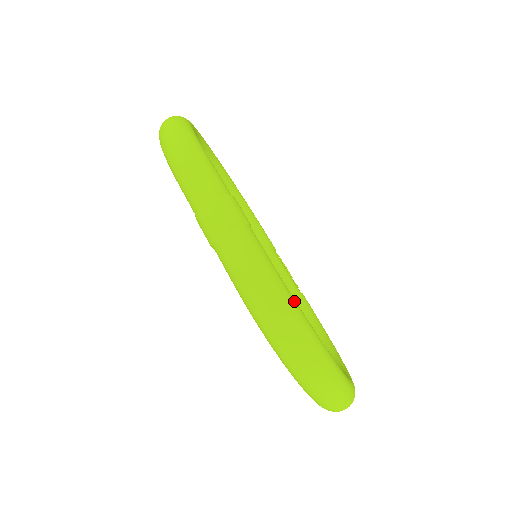
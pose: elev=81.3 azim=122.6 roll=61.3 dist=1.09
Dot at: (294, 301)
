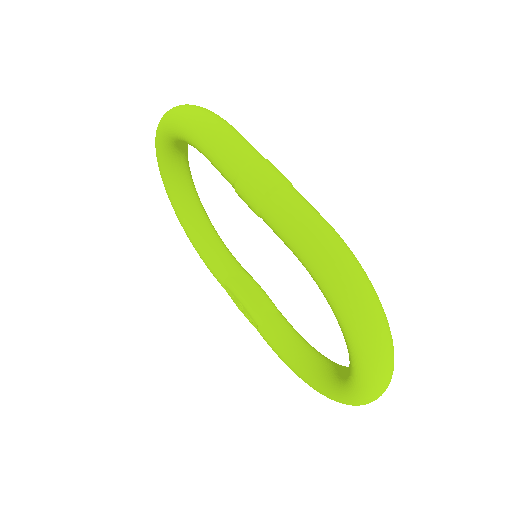
Dot at: occluded
